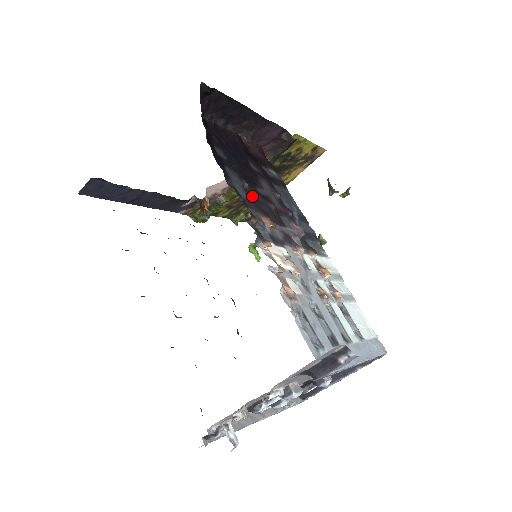
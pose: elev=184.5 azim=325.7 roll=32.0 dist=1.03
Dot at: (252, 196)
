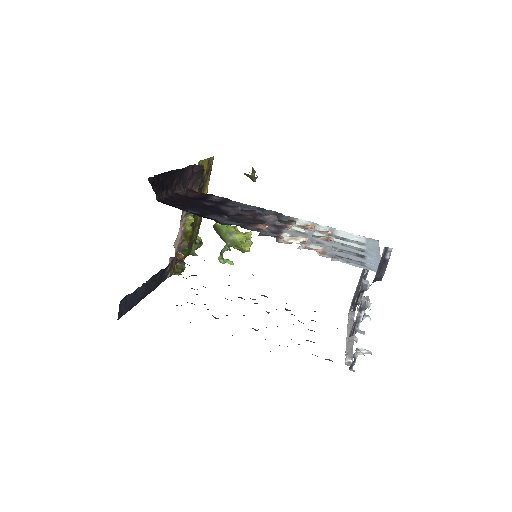
Dot at: (236, 220)
